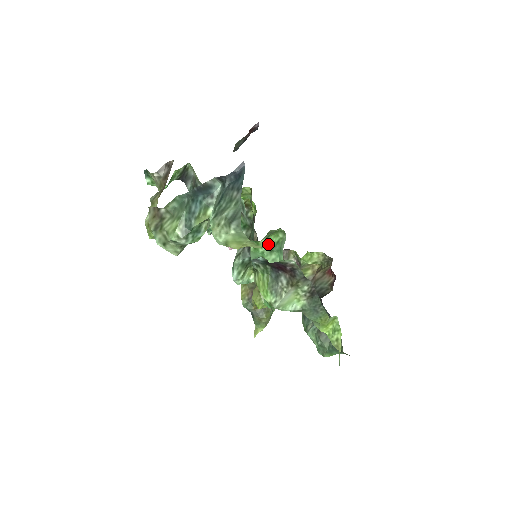
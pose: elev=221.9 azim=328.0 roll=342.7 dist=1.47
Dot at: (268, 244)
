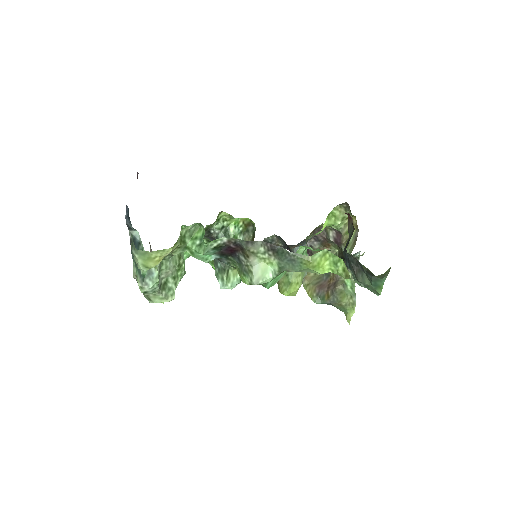
Dot at: (195, 242)
